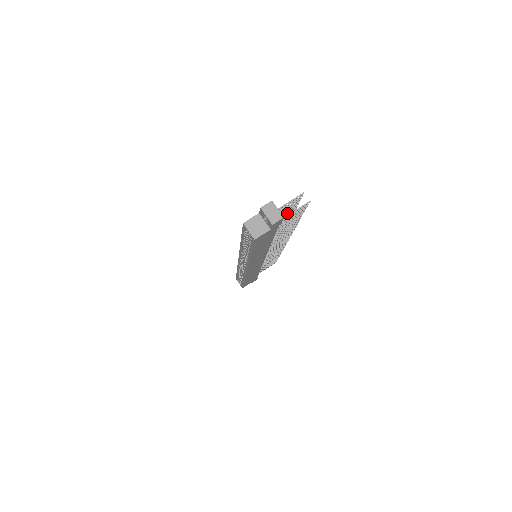
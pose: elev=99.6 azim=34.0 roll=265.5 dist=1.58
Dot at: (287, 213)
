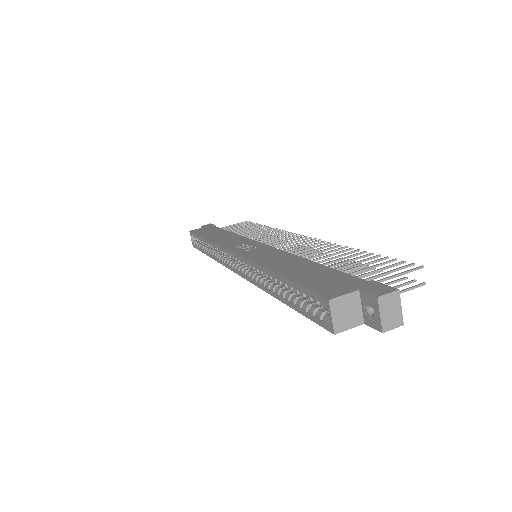
Dot at: occluded
